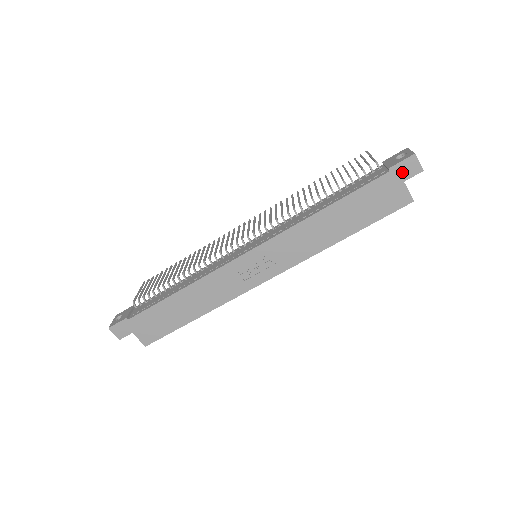
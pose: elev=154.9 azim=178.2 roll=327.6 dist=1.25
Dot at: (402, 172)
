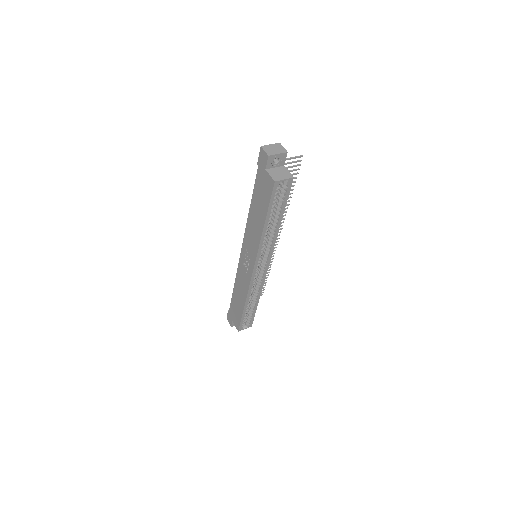
Dot at: (262, 163)
